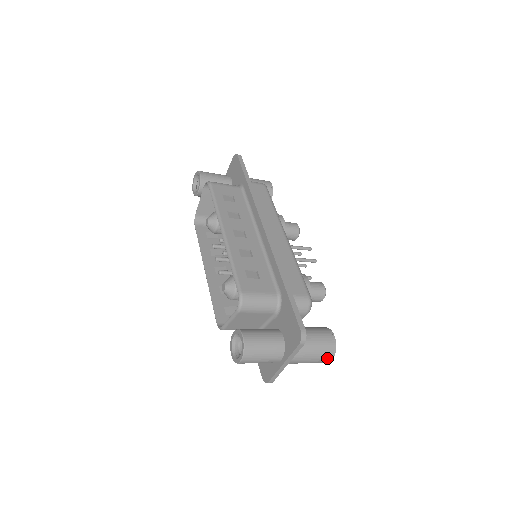
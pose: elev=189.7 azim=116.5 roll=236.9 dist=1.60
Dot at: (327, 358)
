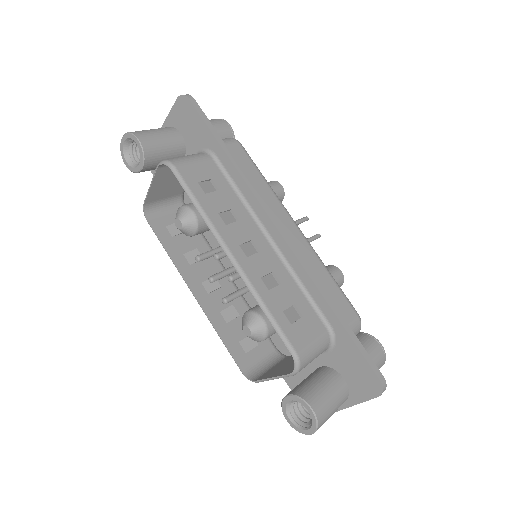
Dot at: occluded
